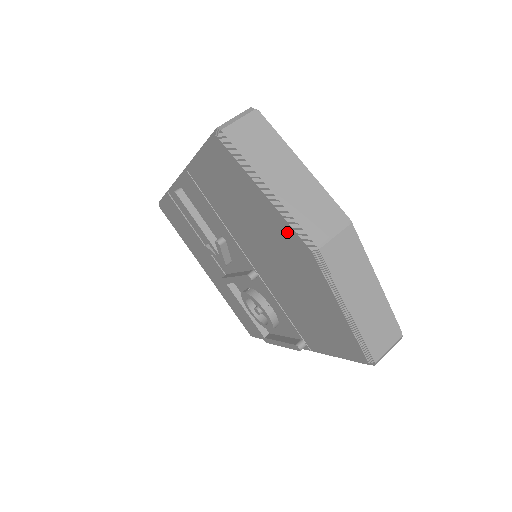
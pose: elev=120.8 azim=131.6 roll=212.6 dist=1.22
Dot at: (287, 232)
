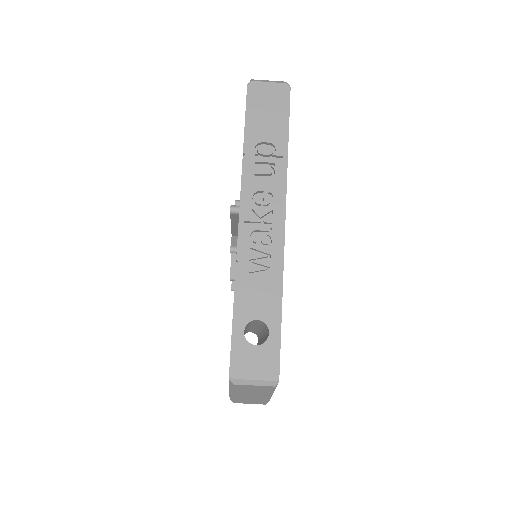
Dot at: occluded
